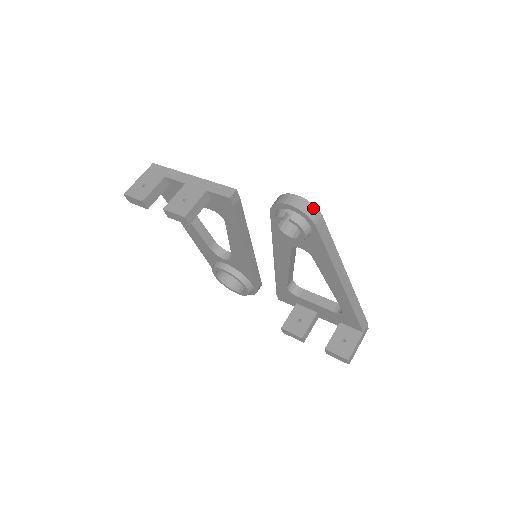
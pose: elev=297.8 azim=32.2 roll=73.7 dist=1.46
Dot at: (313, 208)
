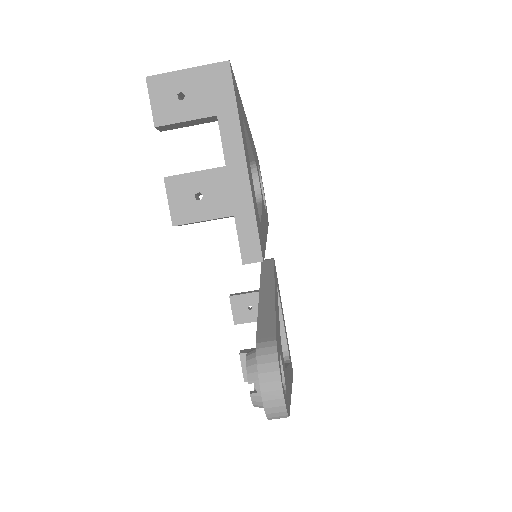
Dot at: (283, 415)
